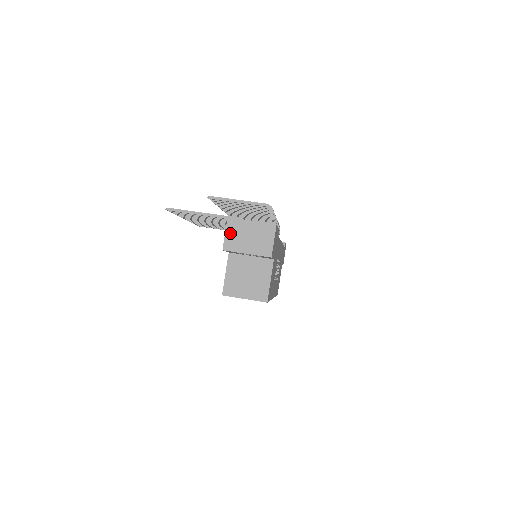
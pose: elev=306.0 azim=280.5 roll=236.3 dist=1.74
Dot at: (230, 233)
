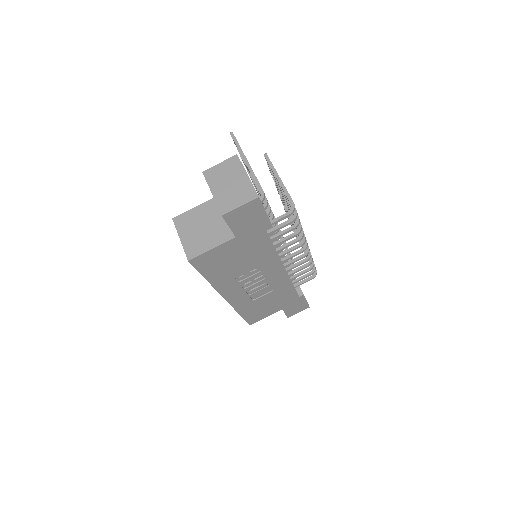
Dot at: (223, 166)
